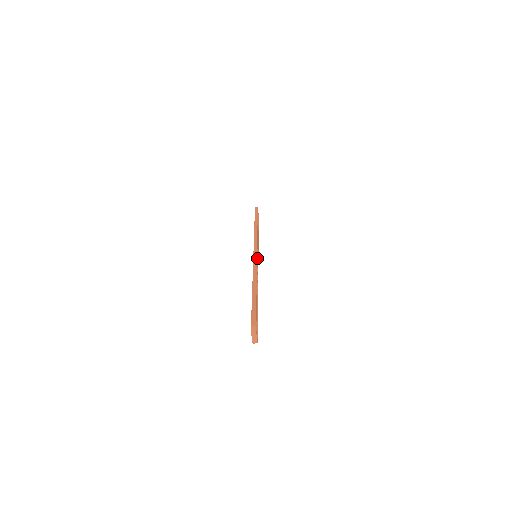
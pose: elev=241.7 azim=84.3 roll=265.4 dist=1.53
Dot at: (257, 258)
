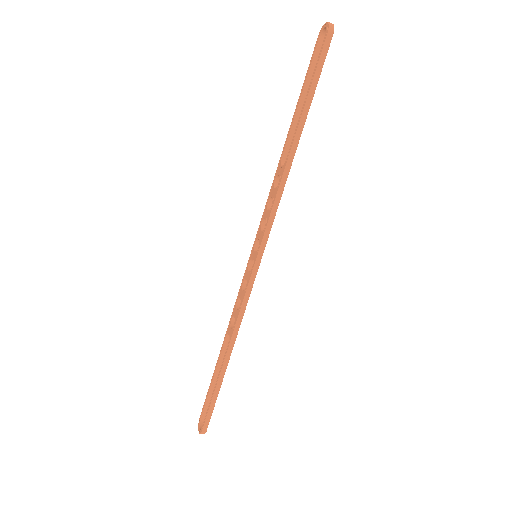
Dot at: (254, 275)
